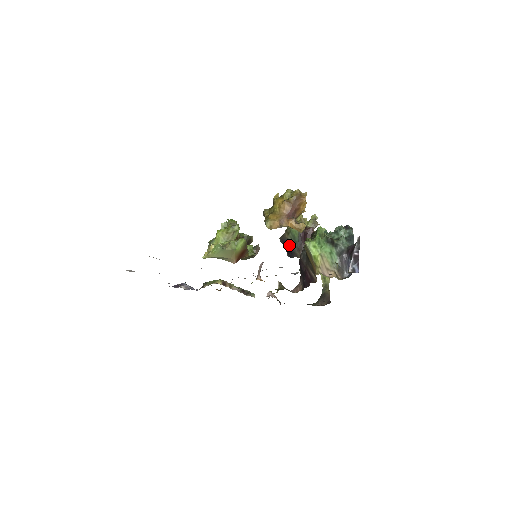
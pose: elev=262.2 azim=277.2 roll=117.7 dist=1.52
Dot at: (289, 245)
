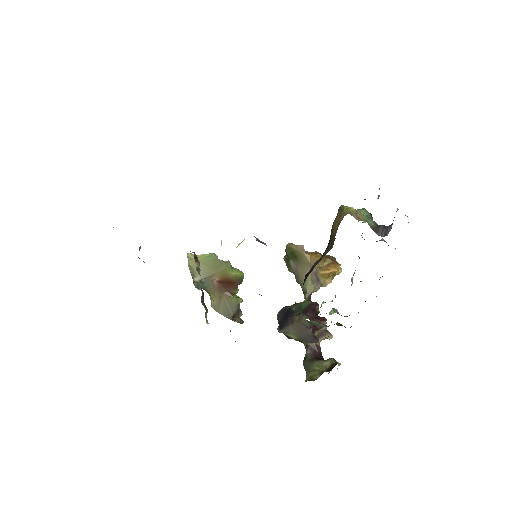
Dot at: (289, 312)
